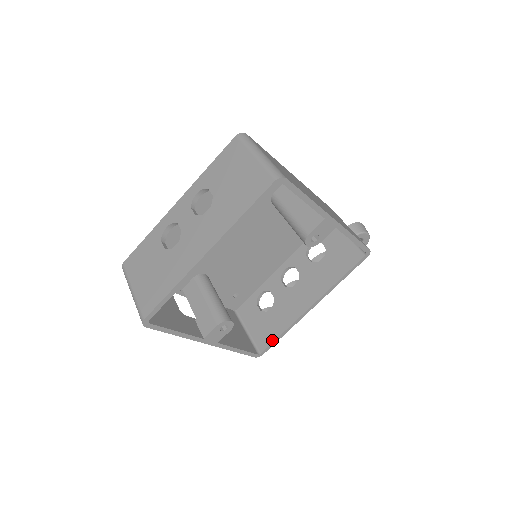
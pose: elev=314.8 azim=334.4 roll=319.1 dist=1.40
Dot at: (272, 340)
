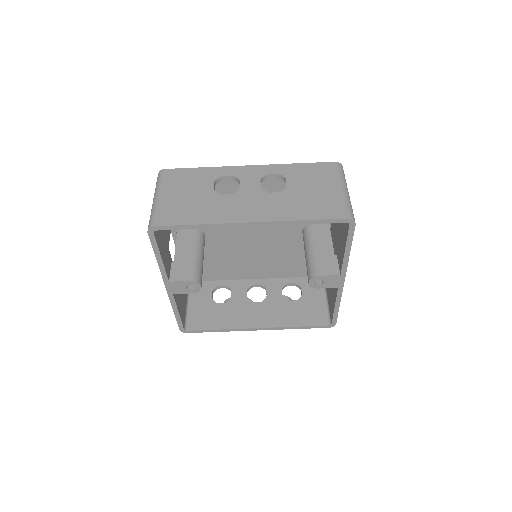
Dot at: (205, 328)
